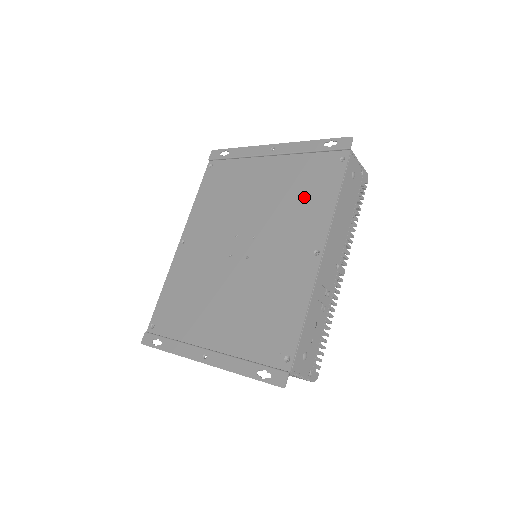
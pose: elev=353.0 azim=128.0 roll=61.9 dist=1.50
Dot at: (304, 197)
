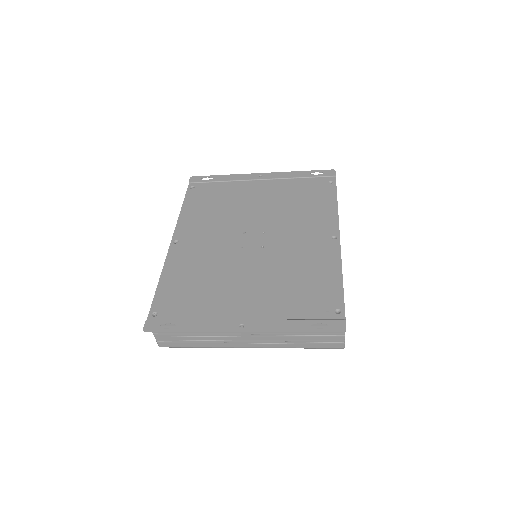
Dot at: (306, 204)
